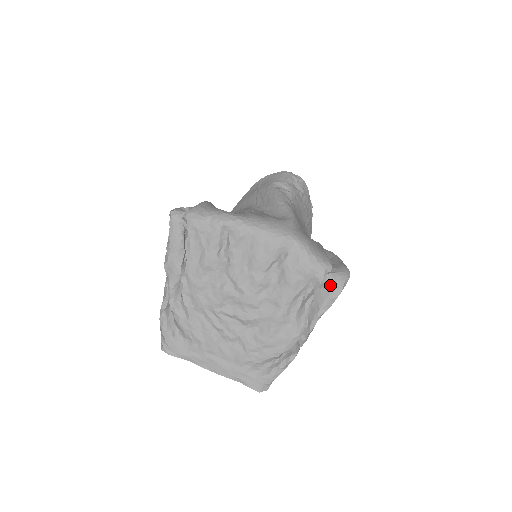
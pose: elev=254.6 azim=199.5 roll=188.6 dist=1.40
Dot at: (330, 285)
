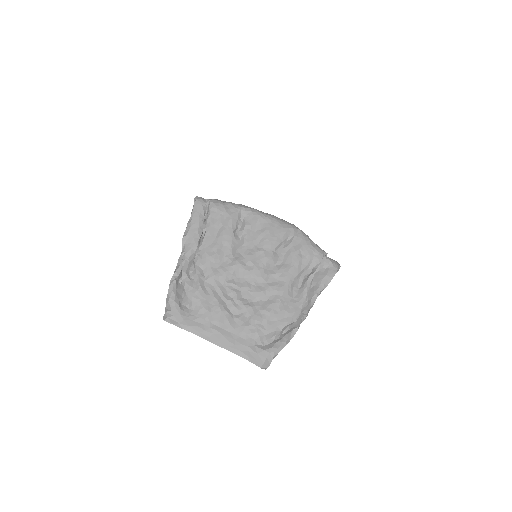
Dot at: (327, 267)
